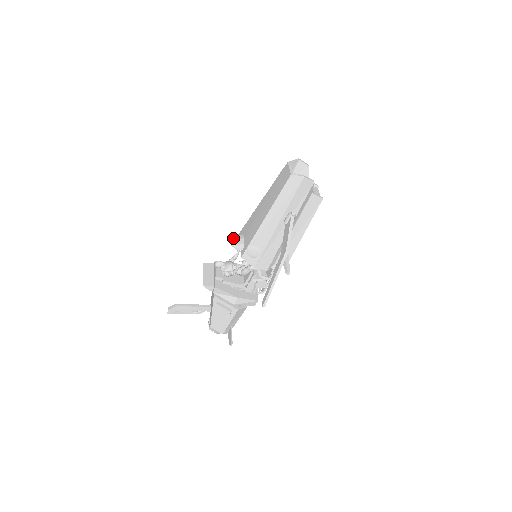
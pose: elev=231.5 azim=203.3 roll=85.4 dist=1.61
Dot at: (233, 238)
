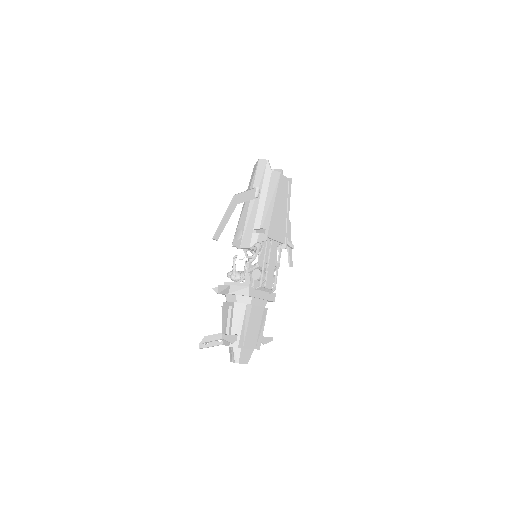
Dot at: occluded
